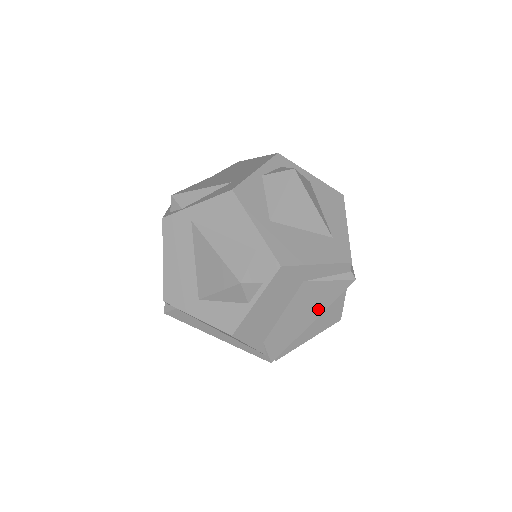
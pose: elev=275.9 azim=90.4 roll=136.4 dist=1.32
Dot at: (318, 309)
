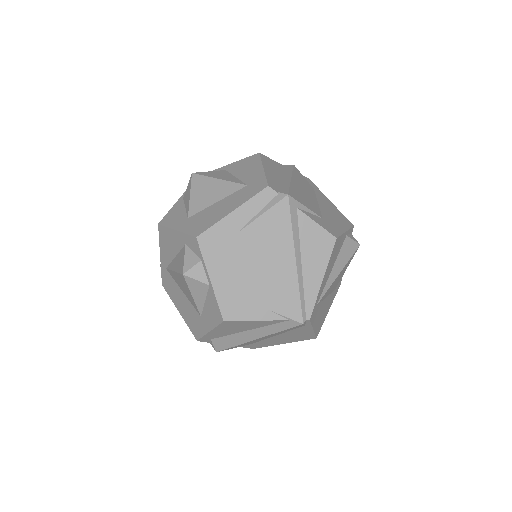
Dot at: (285, 245)
